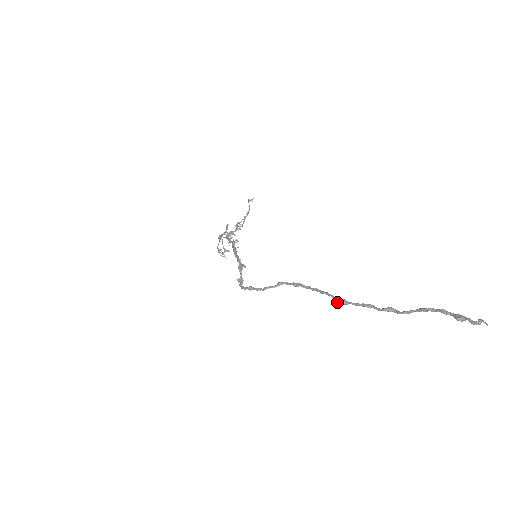
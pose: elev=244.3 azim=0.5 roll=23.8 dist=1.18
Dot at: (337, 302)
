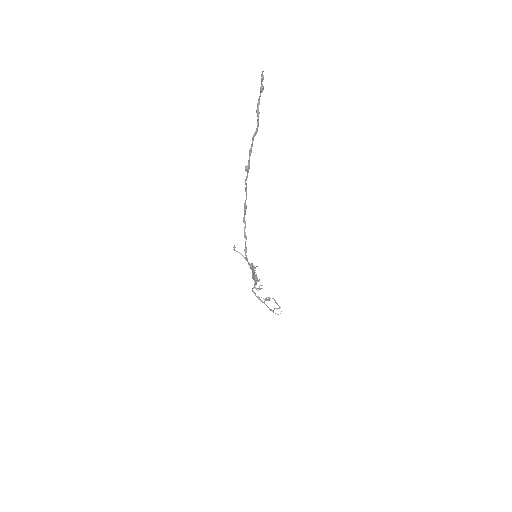
Dot at: (246, 171)
